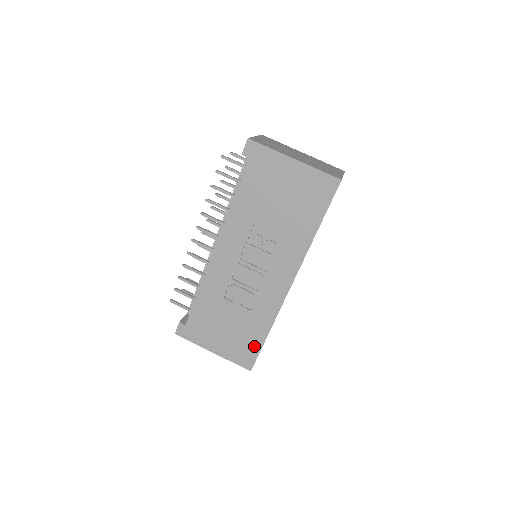
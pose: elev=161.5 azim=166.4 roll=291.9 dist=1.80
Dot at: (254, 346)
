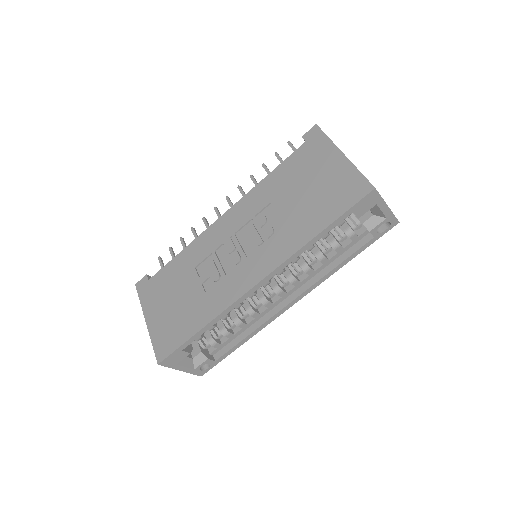
Dot at: (181, 335)
